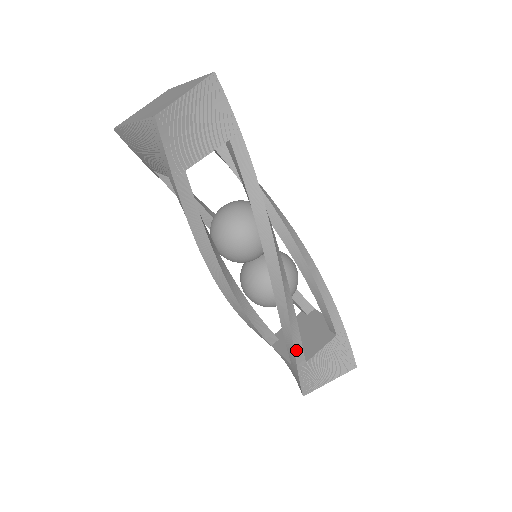
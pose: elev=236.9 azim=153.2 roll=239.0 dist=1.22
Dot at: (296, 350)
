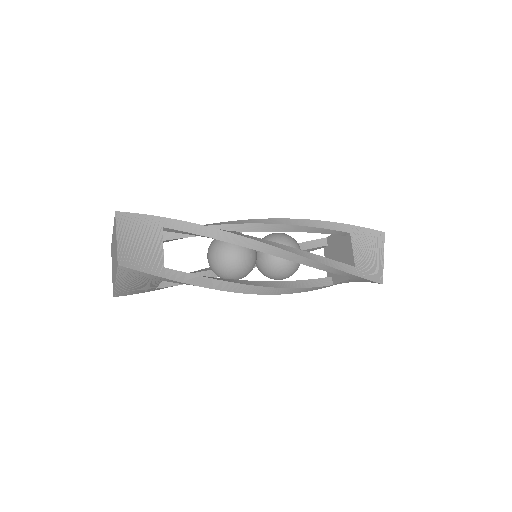
Dot at: (316, 289)
